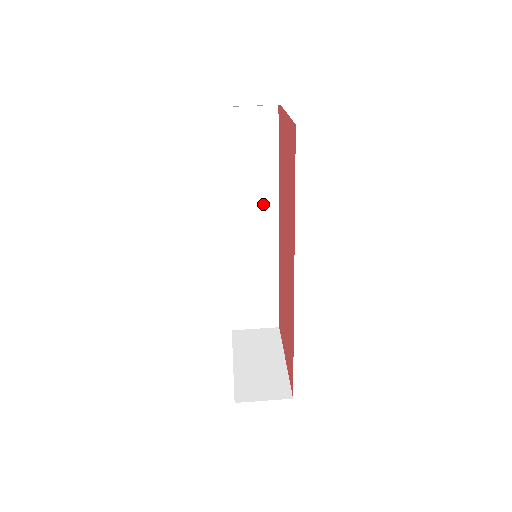
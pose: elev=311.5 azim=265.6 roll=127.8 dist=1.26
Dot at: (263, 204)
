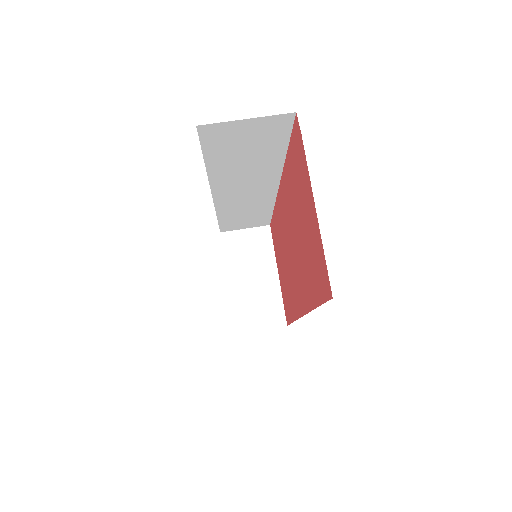
Dot at: (261, 177)
